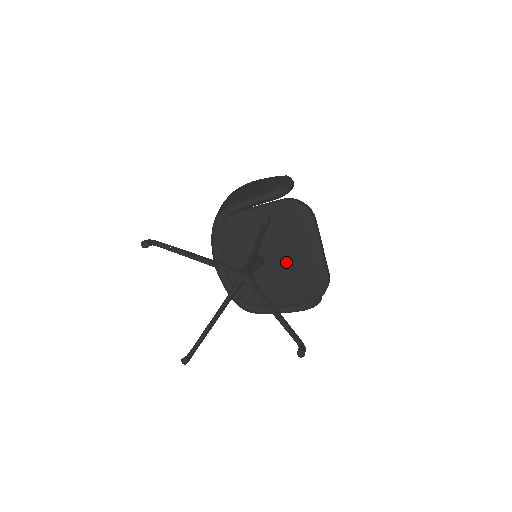
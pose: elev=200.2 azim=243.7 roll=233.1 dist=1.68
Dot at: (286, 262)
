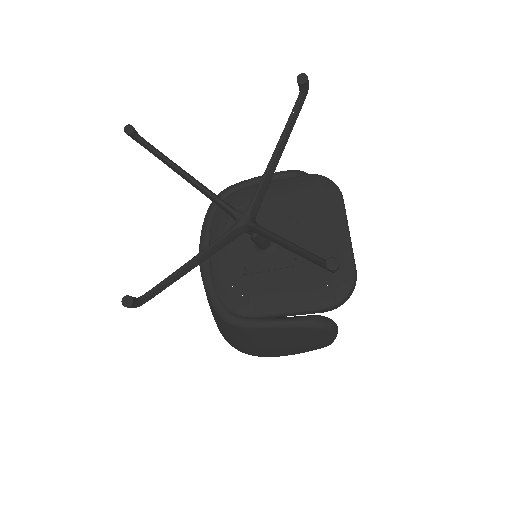
Dot at: occluded
